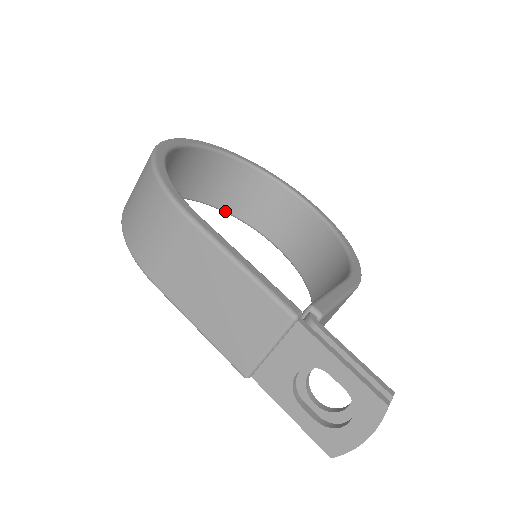
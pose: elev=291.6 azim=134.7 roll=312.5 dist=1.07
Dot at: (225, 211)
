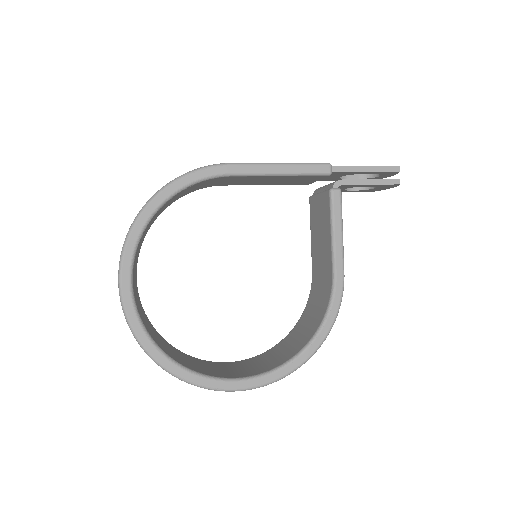
Dot at: (173, 360)
